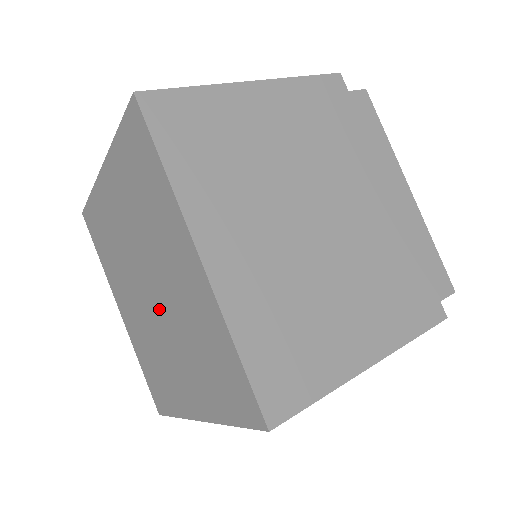
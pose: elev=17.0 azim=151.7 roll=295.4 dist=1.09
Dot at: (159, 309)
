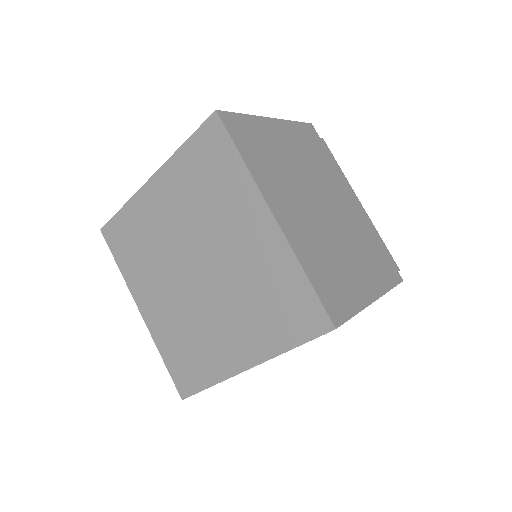
Dot at: (209, 282)
